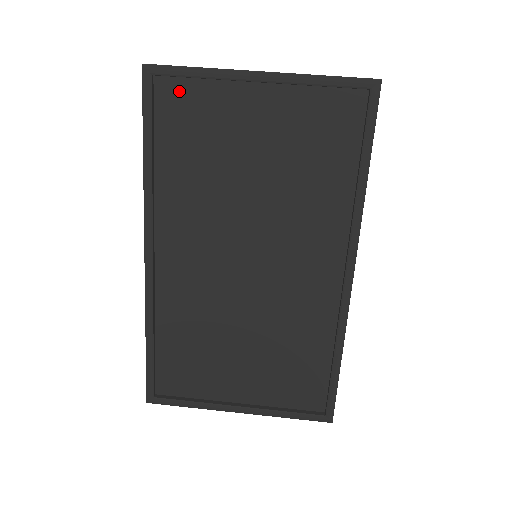
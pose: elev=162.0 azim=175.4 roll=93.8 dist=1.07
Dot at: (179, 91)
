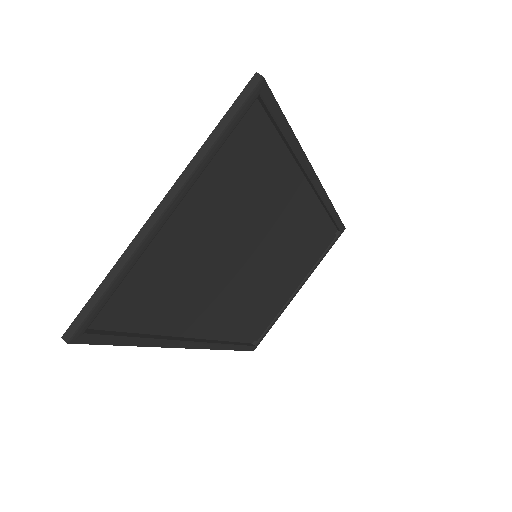
Dot at: (118, 306)
